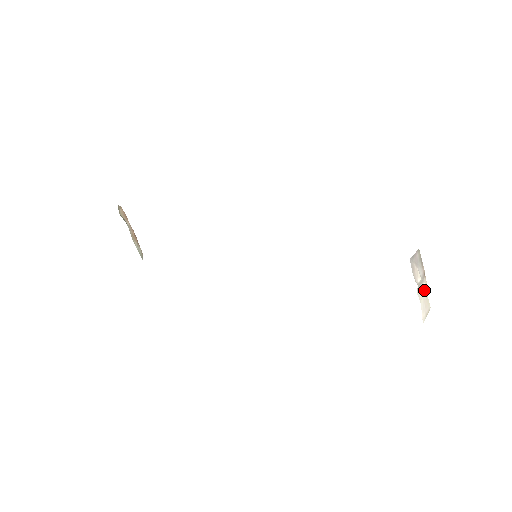
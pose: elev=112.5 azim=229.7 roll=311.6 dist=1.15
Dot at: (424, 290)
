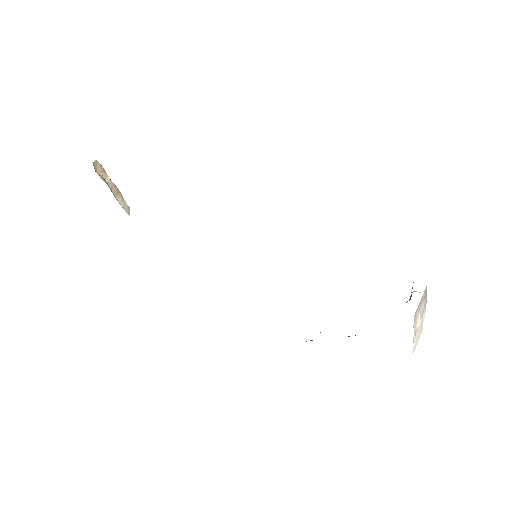
Dot at: (421, 322)
